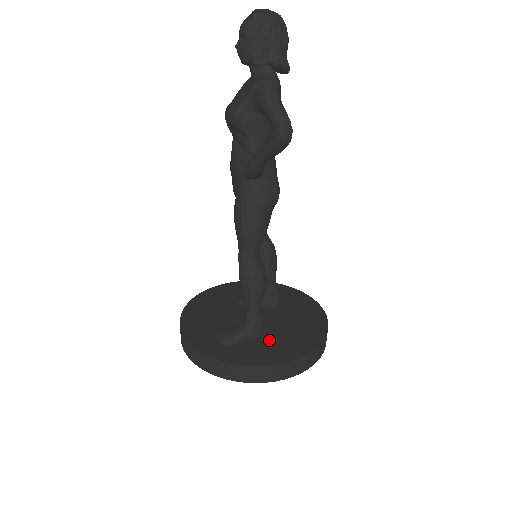
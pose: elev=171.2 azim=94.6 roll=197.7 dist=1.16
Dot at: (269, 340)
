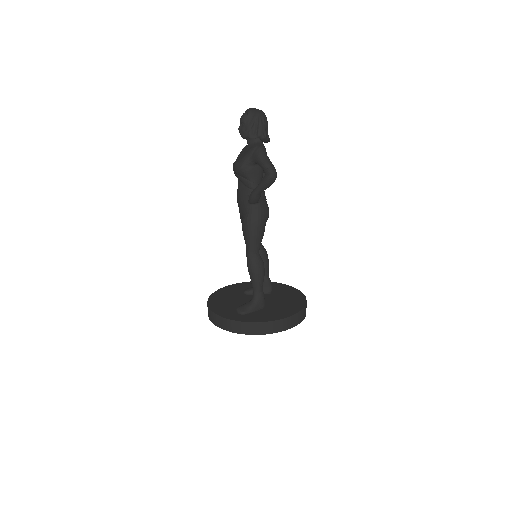
Dot at: (270, 309)
